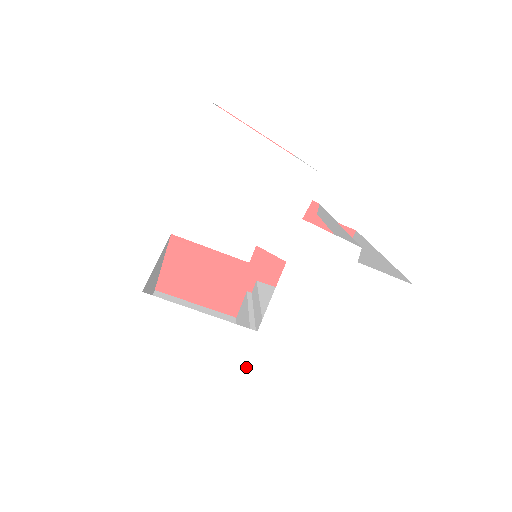
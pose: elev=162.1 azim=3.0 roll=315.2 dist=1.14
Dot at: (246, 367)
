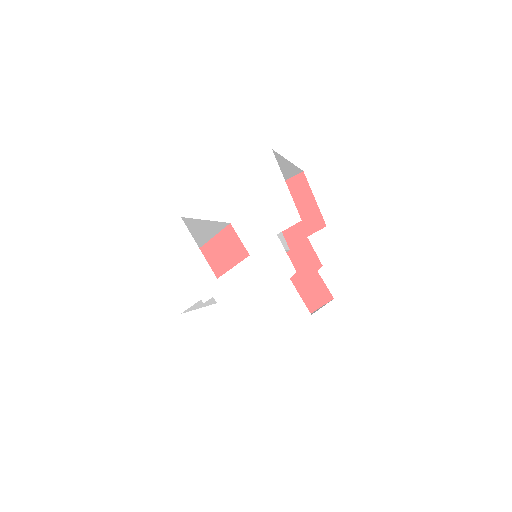
Dot at: (199, 294)
